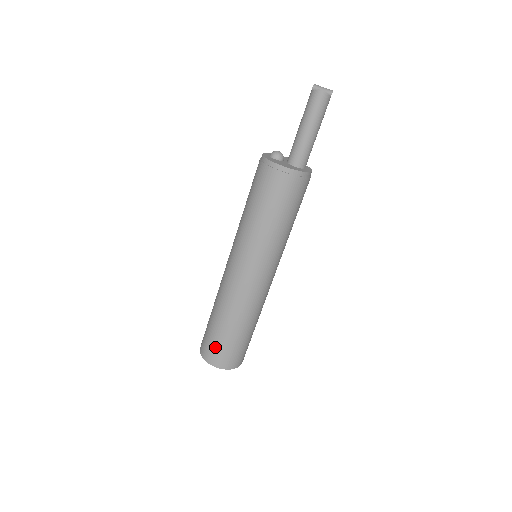
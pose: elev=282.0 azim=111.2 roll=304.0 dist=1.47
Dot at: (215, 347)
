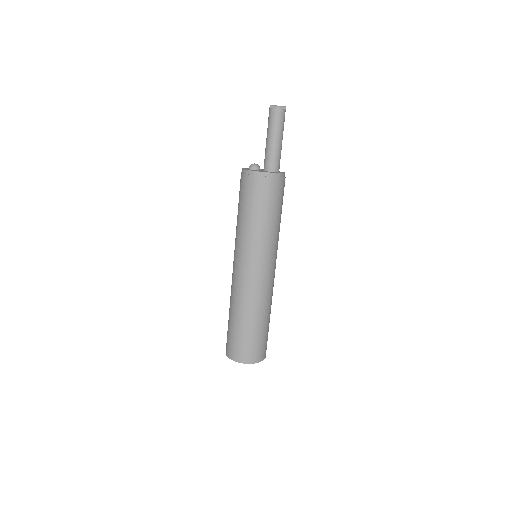
Dot at: (239, 345)
